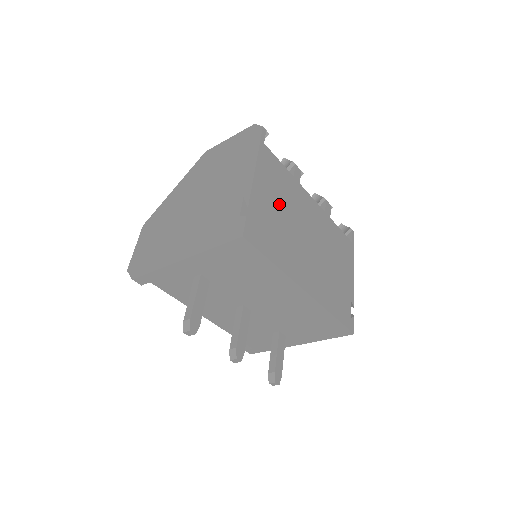
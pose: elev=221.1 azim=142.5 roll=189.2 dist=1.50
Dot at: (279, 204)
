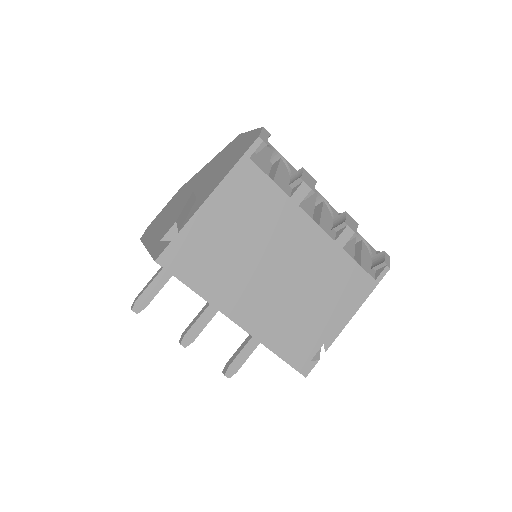
Dot at: (240, 229)
